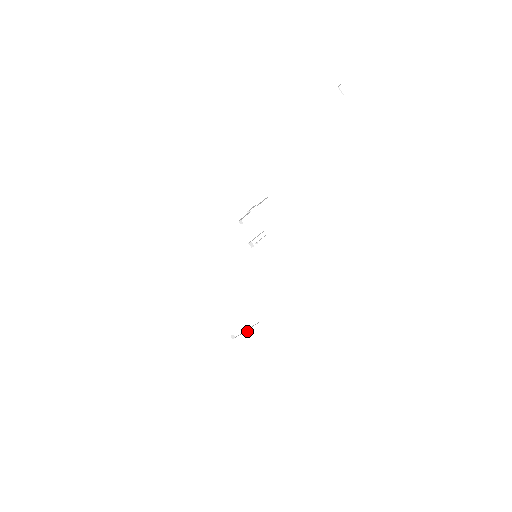
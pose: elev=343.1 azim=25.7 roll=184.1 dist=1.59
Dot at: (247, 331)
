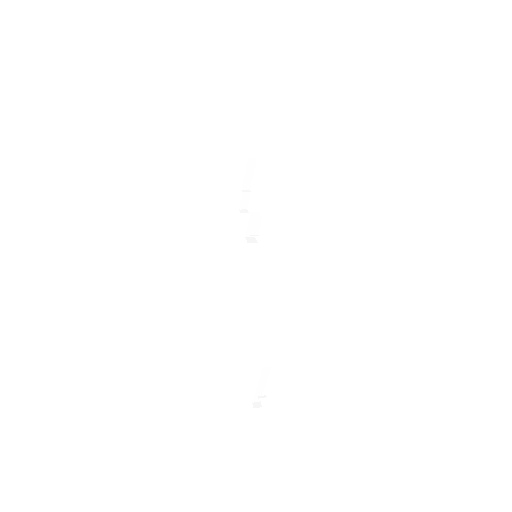
Dot at: occluded
